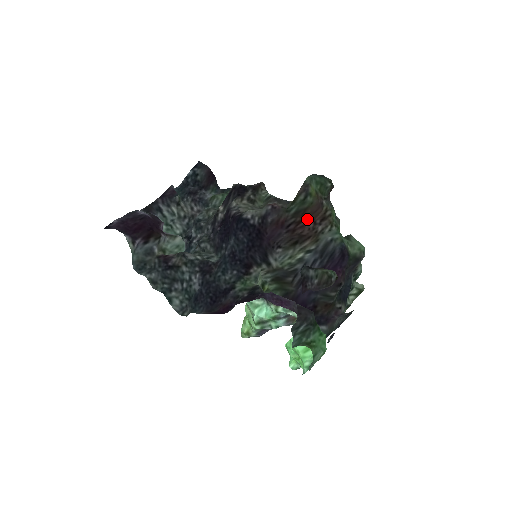
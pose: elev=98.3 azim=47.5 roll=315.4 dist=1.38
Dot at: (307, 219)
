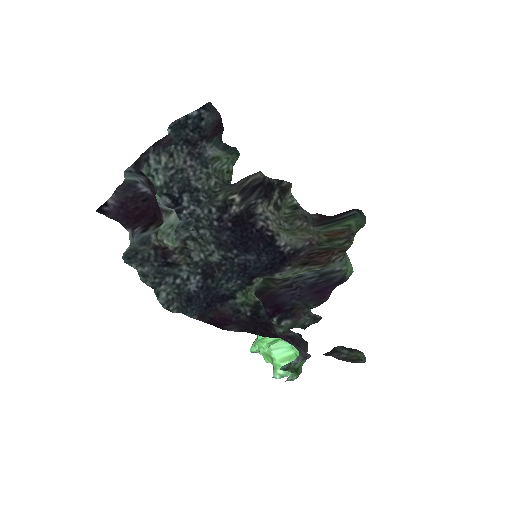
Dot at: (330, 252)
